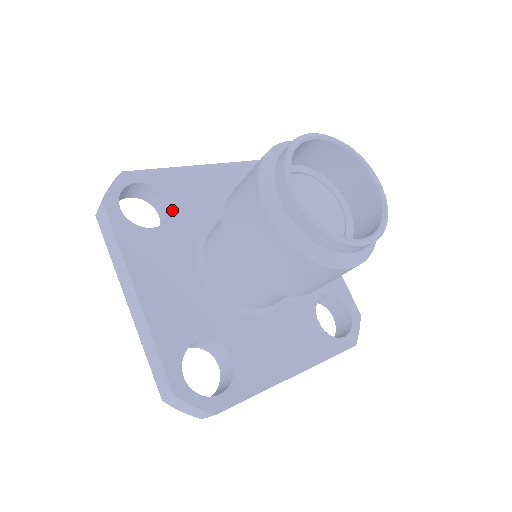
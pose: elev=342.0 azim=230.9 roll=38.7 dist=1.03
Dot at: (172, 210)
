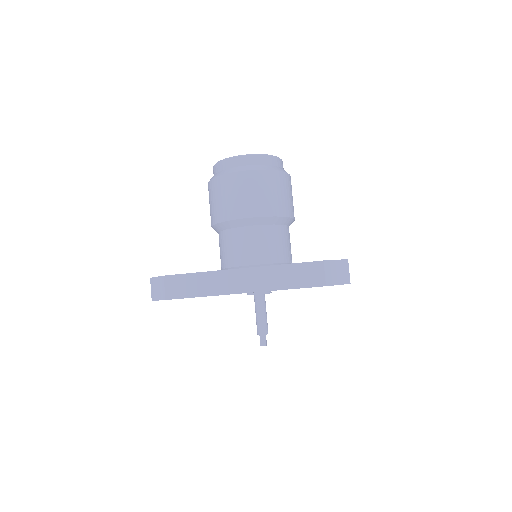
Dot at: occluded
